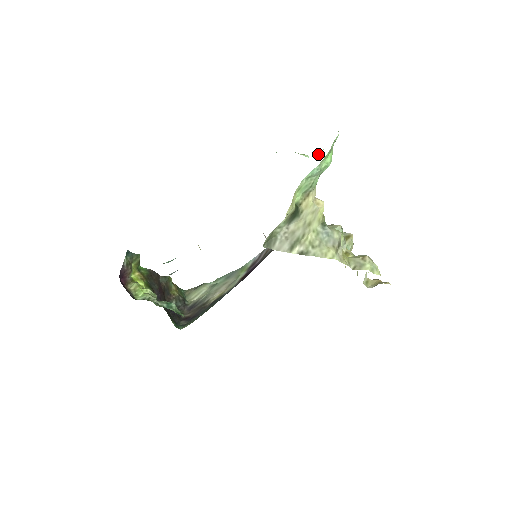
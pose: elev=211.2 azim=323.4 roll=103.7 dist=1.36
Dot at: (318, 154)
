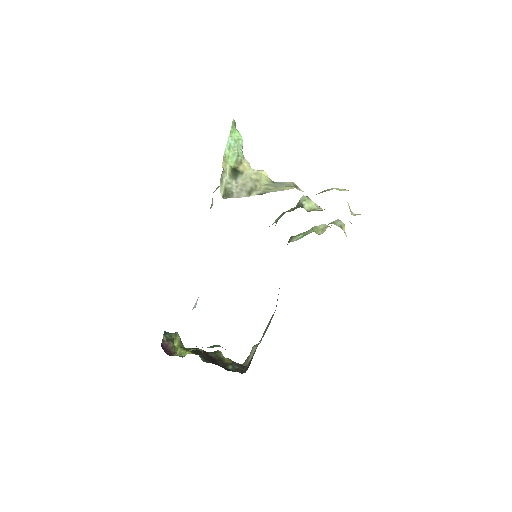
Dot at: occluded
